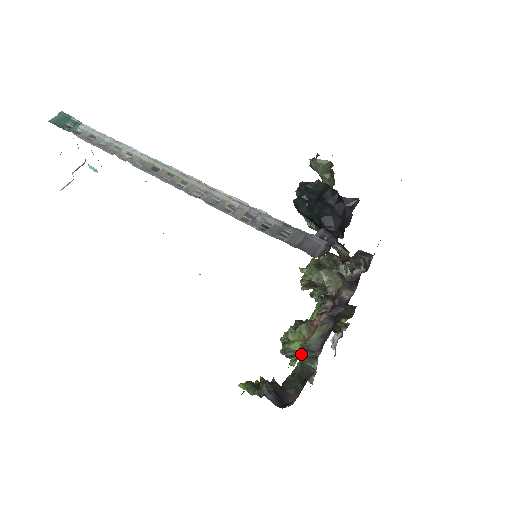
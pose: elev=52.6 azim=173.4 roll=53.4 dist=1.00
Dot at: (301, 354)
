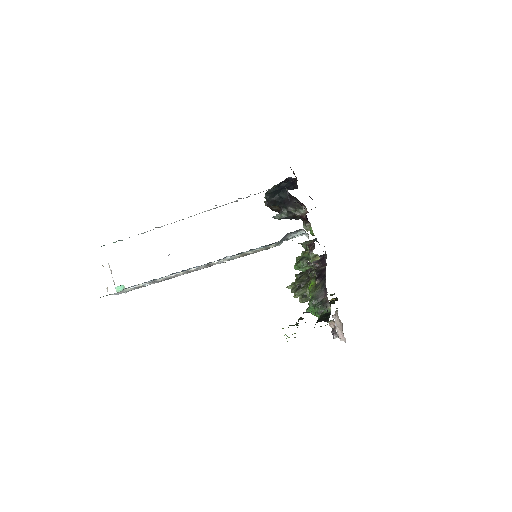
Dot at: (316, 306)
